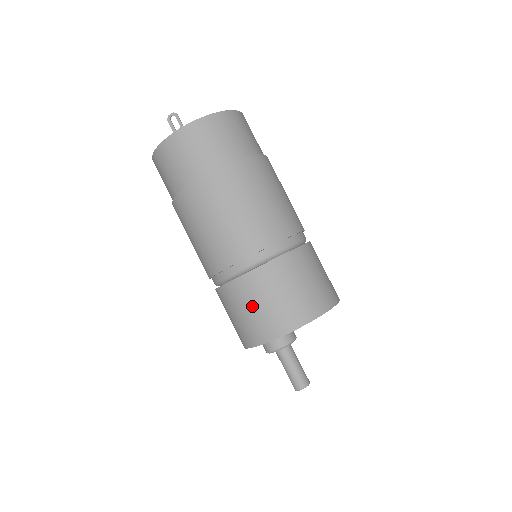
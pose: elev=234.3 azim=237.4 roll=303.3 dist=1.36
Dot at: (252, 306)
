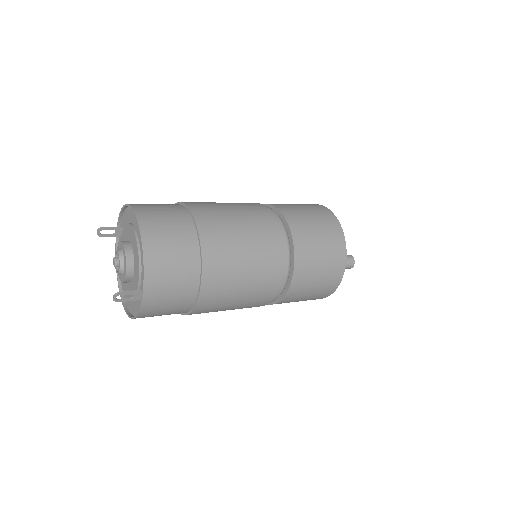
Dot at: (307, 295)
